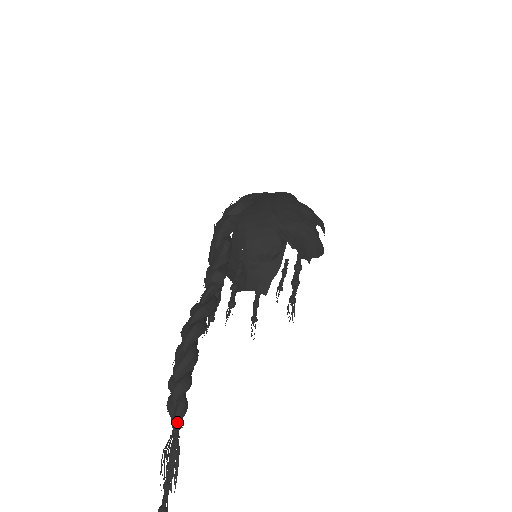
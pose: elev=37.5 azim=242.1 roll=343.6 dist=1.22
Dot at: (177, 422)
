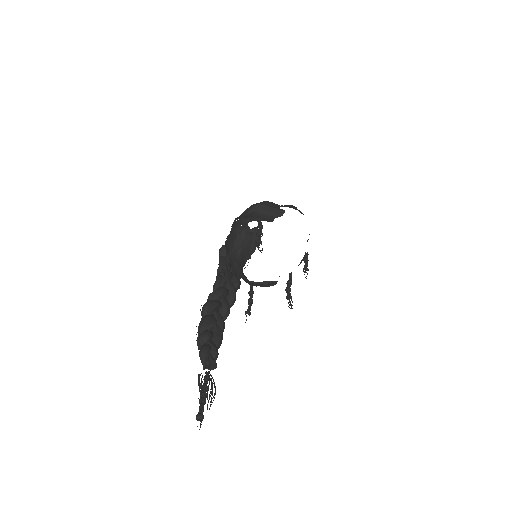
Dot at: (202, 359)
